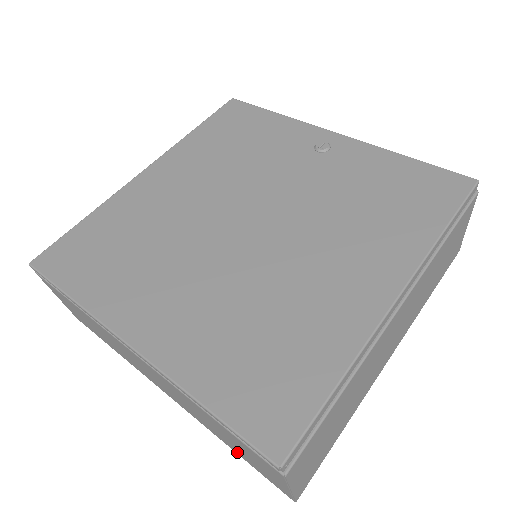
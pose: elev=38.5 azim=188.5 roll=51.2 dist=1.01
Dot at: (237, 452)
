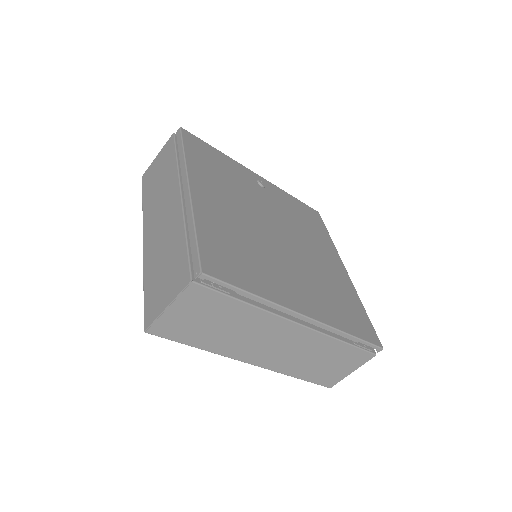
Dot at: (307, 376)
